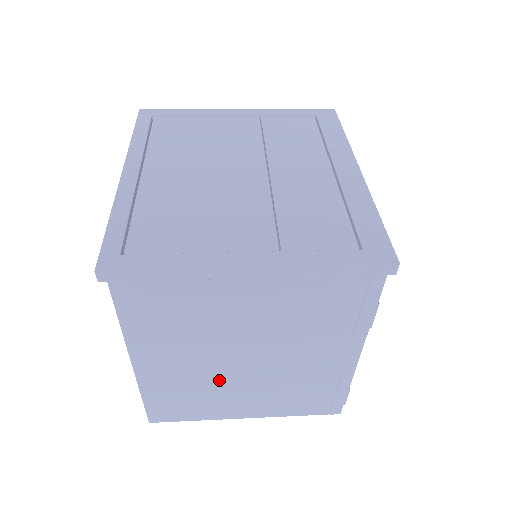
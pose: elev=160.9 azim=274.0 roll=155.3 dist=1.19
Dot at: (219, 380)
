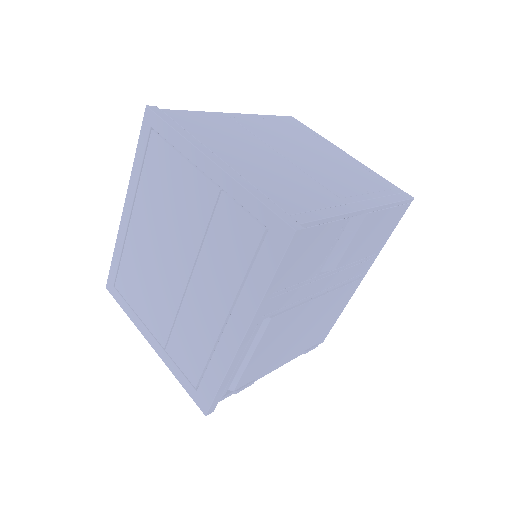
Dot at: occluded
